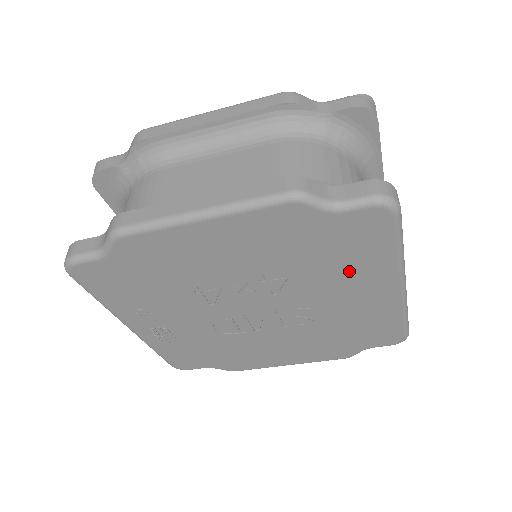
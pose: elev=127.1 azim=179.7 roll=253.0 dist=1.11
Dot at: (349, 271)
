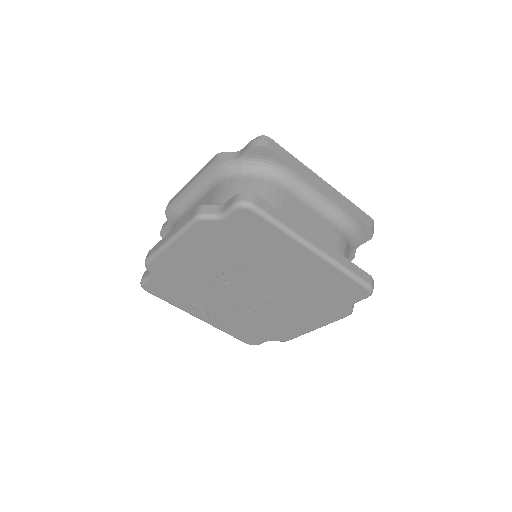
Dot at: (269, 250)
